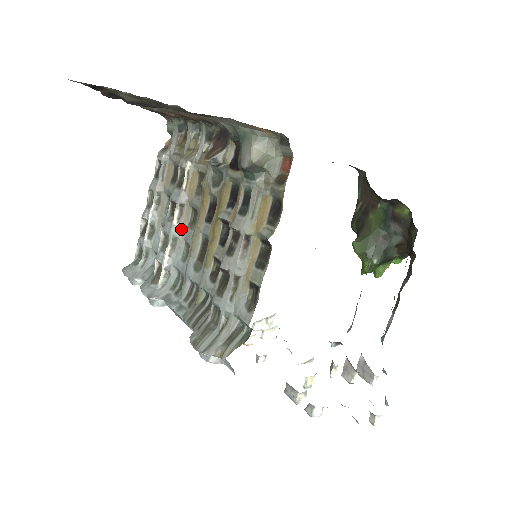
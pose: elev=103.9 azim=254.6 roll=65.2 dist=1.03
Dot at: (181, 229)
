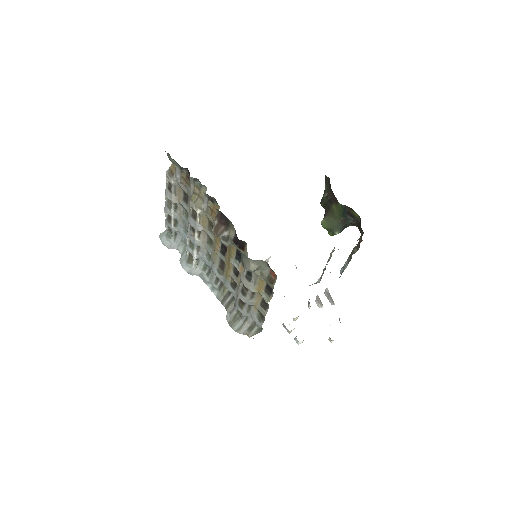
Dot at: (202, 242)
